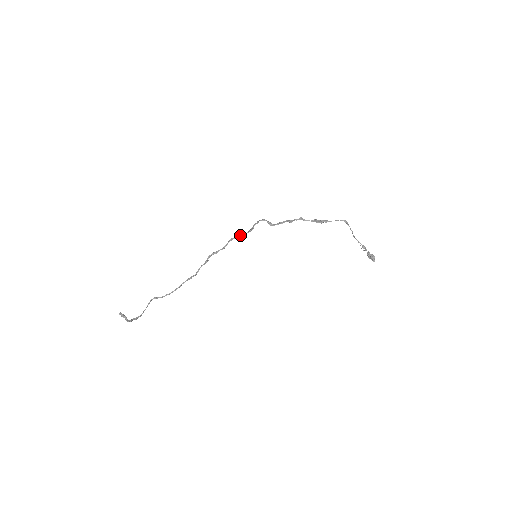
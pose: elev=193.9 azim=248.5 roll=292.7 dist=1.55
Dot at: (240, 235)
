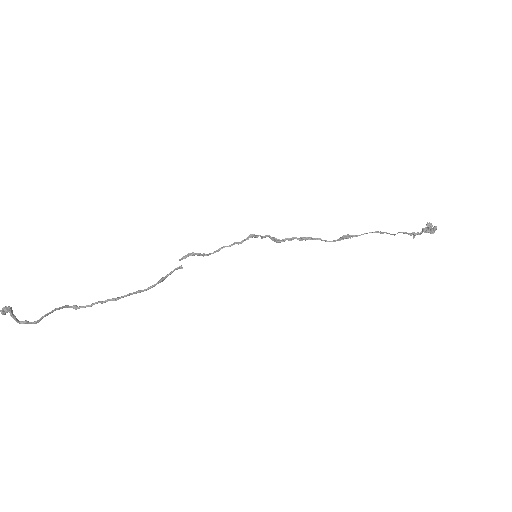
Dot at: (235, 242)
